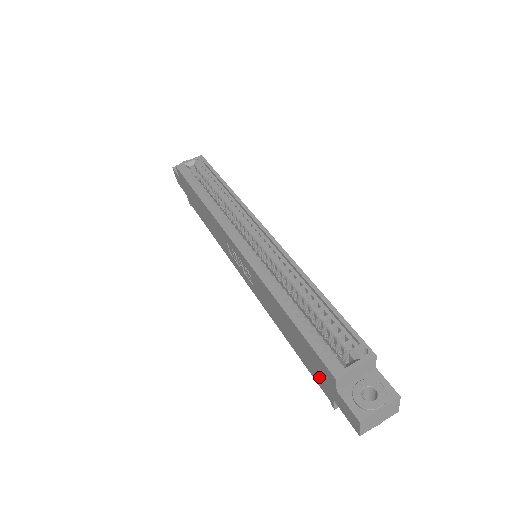
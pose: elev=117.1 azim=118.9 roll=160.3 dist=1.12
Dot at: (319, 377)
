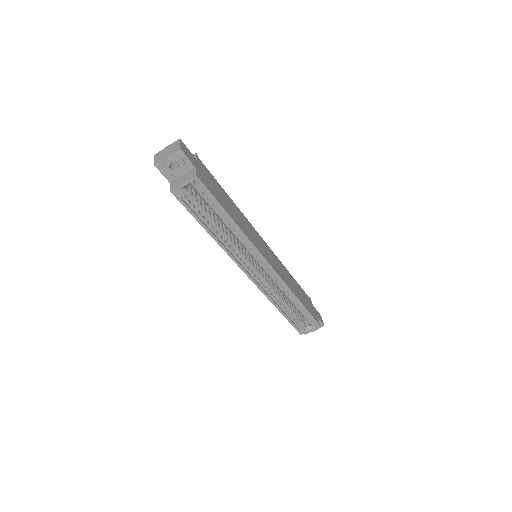
Dot at: occluded
